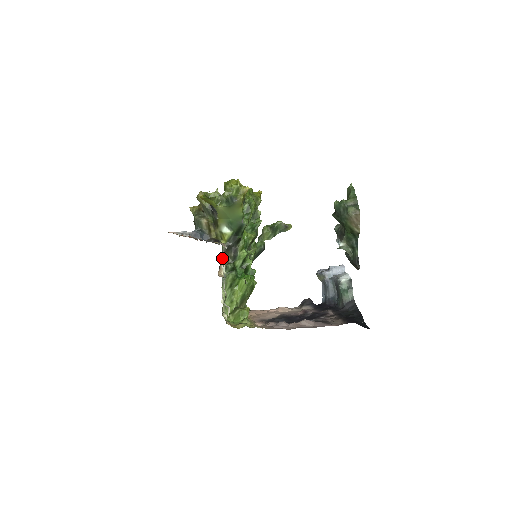
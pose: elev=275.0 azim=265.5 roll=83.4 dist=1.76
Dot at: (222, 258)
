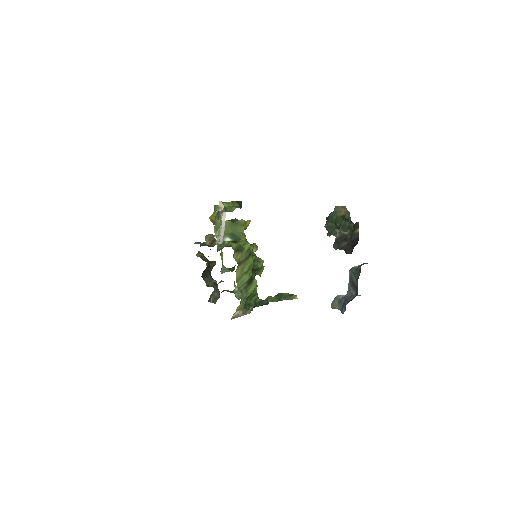
Dot at: (221, 228)
